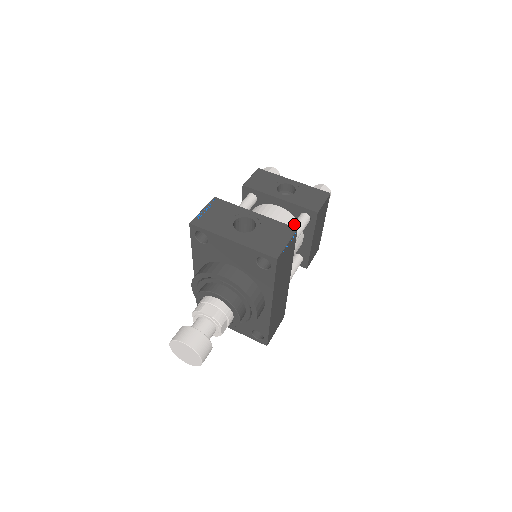
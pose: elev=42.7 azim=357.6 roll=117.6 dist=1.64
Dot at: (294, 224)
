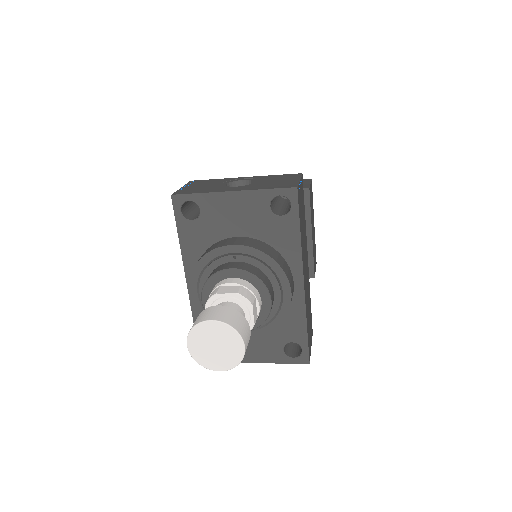
Dot at: occluded
